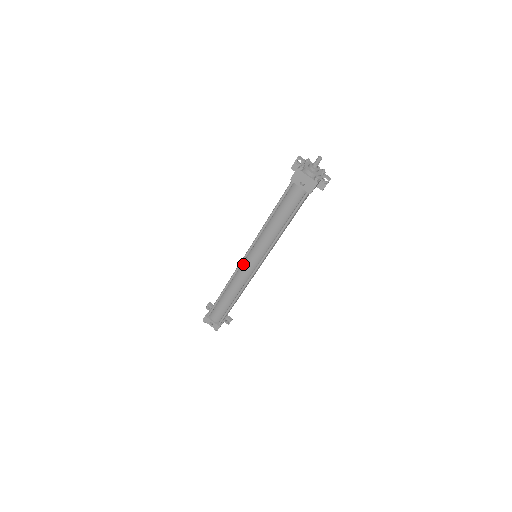
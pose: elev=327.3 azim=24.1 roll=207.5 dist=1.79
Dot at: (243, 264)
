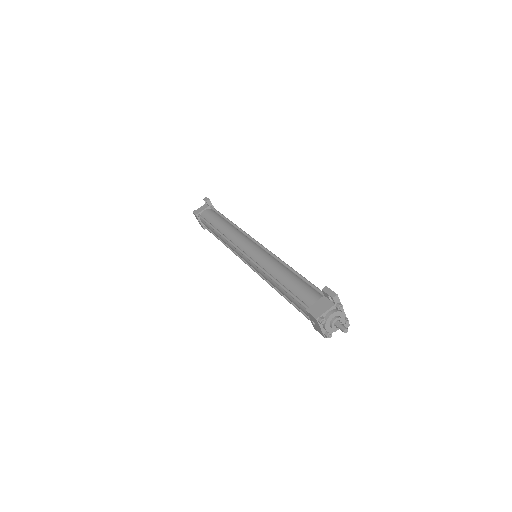
Dot at: occluded
